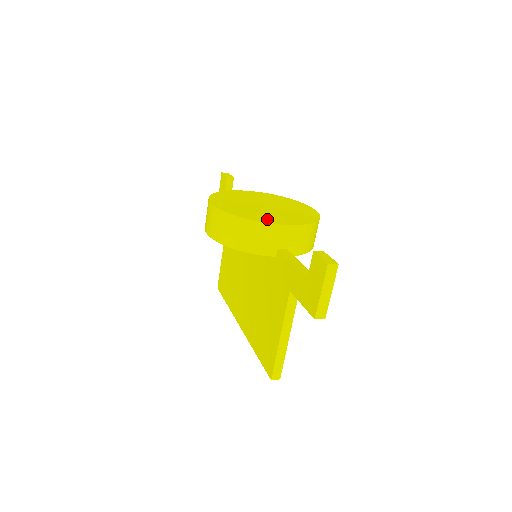
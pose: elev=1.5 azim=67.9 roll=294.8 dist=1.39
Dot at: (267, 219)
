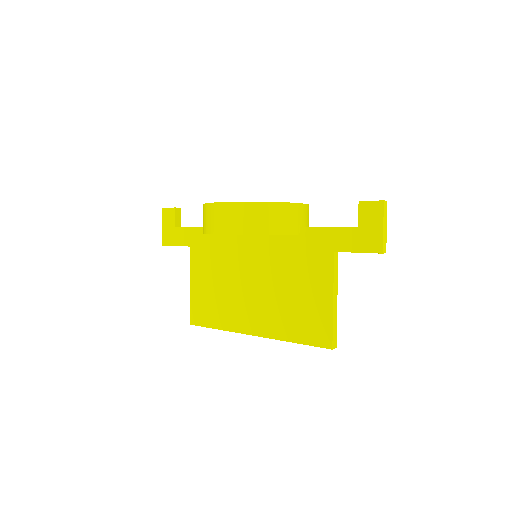
Dot at: occluded
